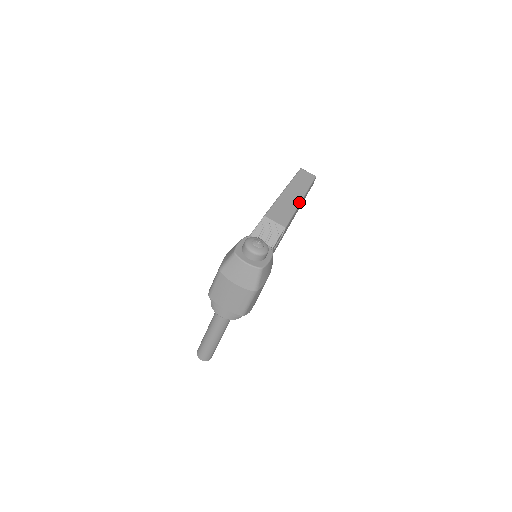
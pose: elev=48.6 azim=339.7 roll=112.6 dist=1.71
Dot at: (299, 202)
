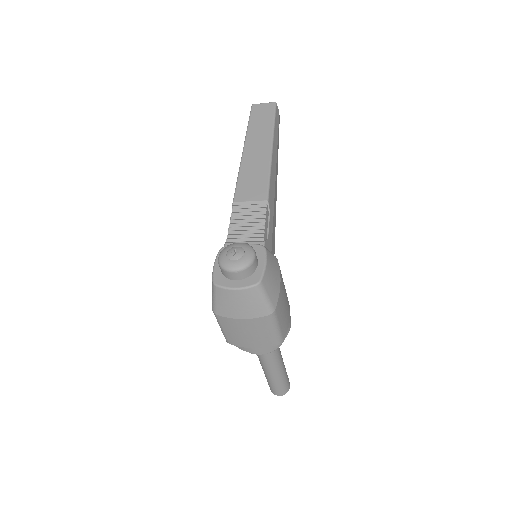
Dot at: (269, 152)
